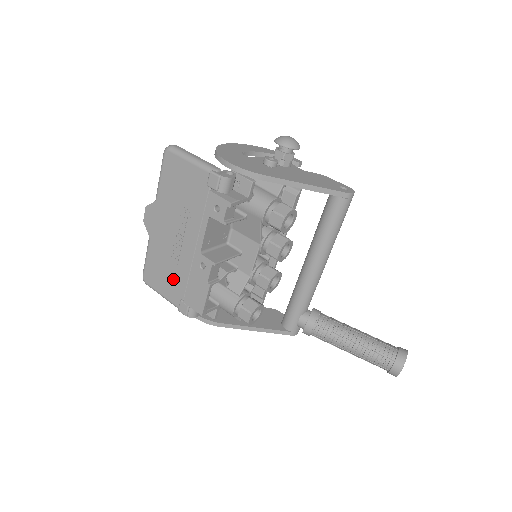
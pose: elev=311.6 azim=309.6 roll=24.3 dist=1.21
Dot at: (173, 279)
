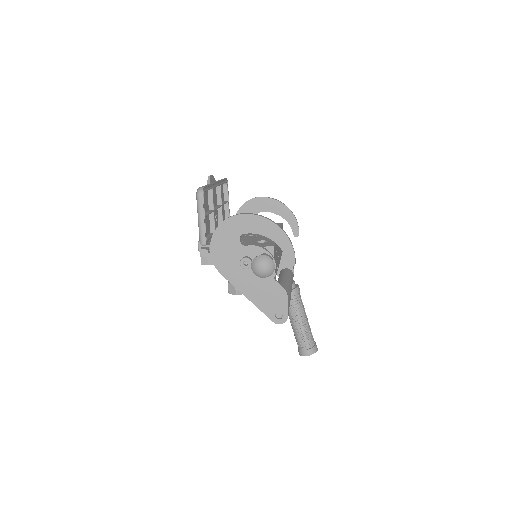
Dot at: occluded
